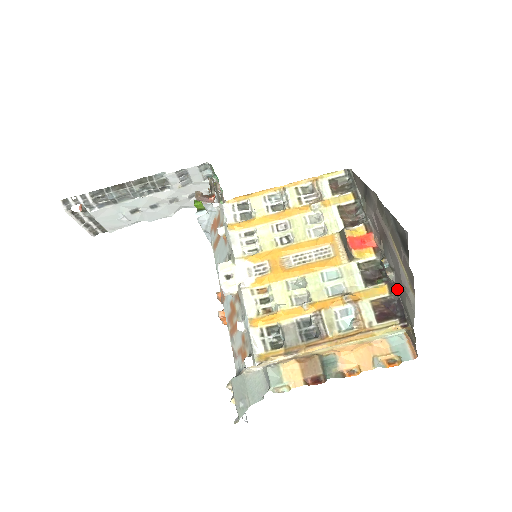
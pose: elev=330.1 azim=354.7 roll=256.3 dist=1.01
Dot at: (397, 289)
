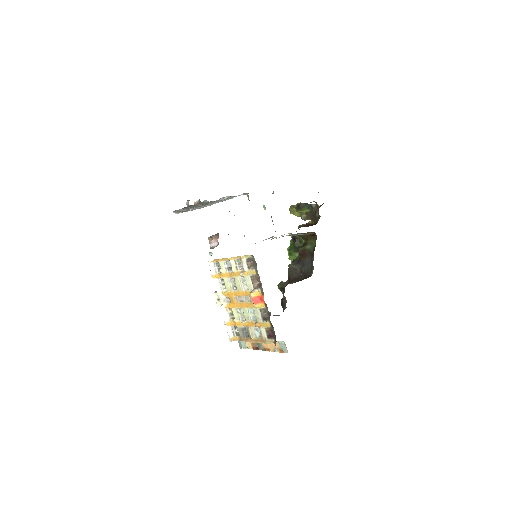
Dot at: (273, 327)
